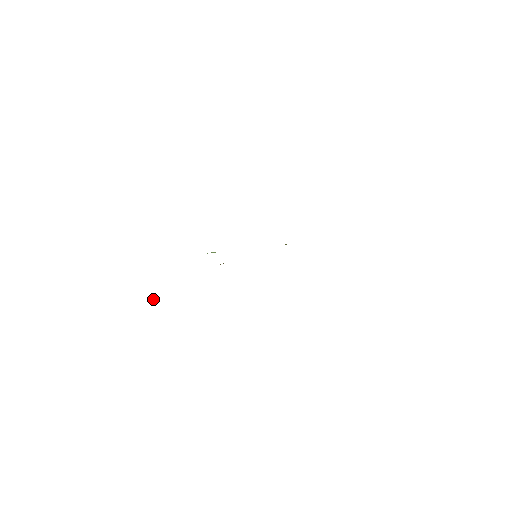
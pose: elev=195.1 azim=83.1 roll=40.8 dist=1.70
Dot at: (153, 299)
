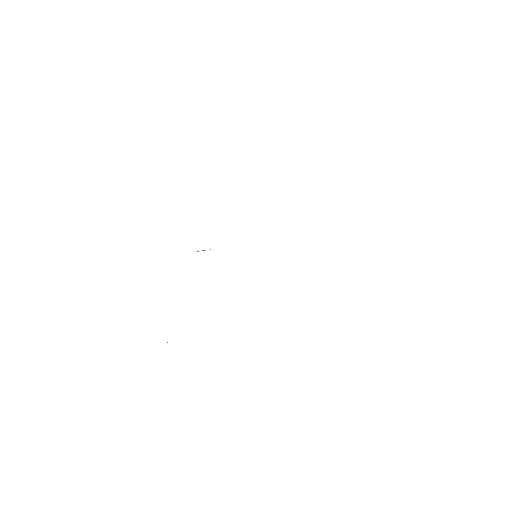
Dot at: occluded
